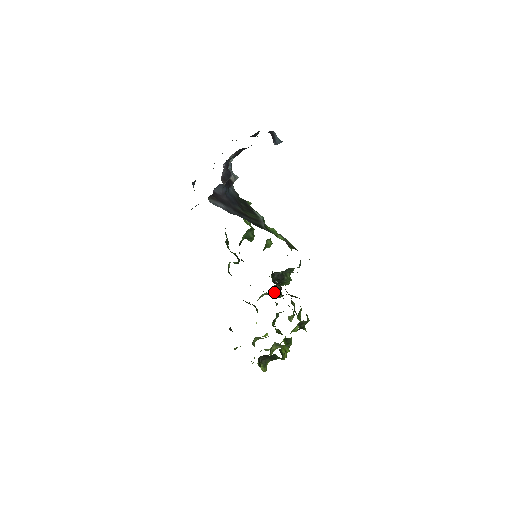
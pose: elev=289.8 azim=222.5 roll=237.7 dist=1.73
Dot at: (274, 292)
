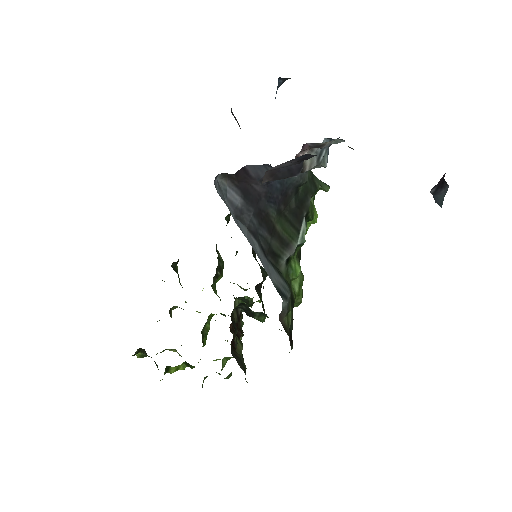
Dot at: (241, 299)
